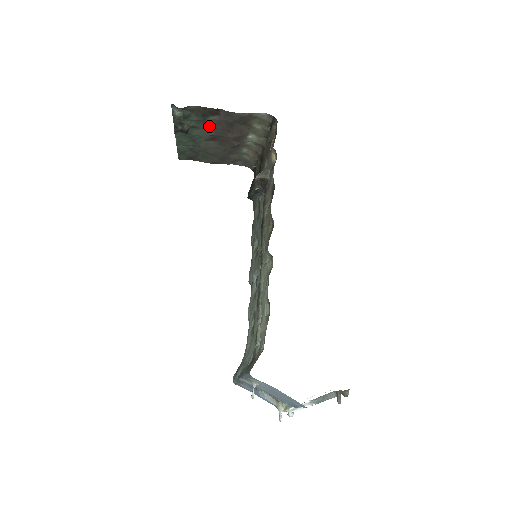
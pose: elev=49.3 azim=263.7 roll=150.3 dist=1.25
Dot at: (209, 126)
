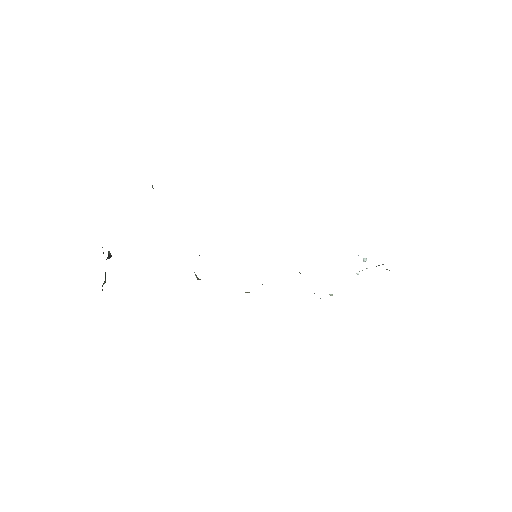
Dot at: occluded
